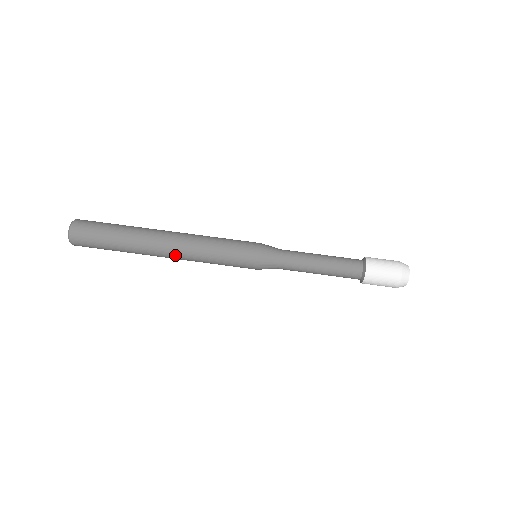
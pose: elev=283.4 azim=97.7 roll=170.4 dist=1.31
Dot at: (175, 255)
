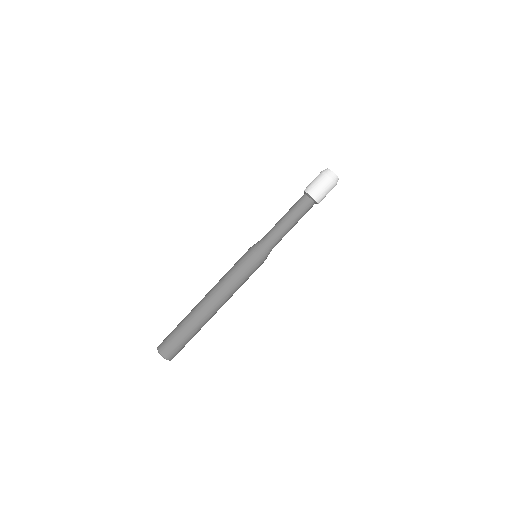
Dot at: (222, 305)
